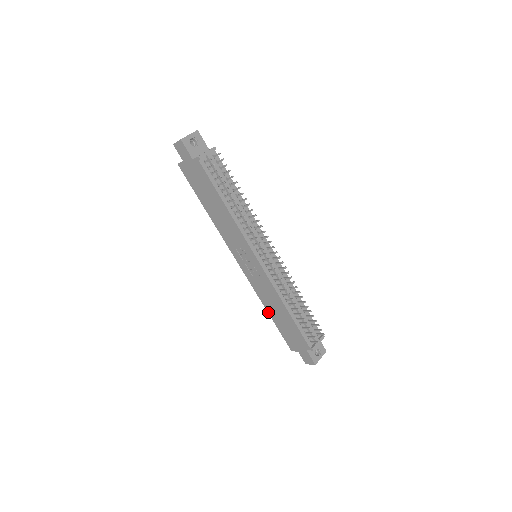
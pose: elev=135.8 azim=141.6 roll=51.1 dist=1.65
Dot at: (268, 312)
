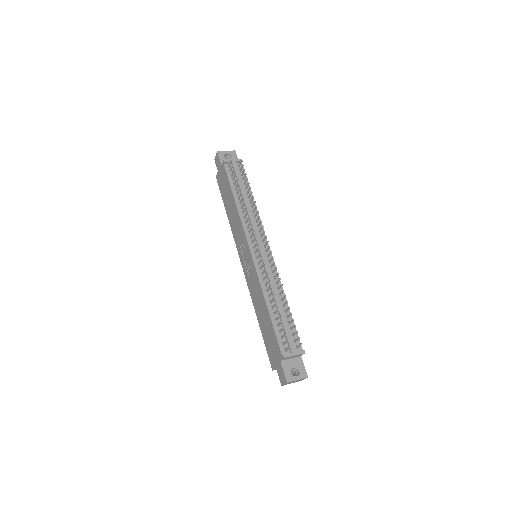
Dot at: (257, 319)
